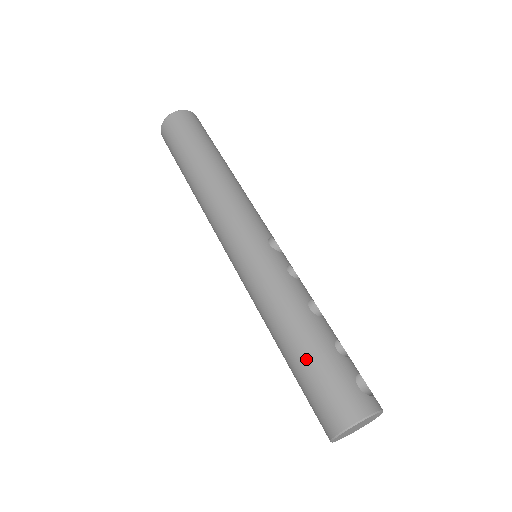
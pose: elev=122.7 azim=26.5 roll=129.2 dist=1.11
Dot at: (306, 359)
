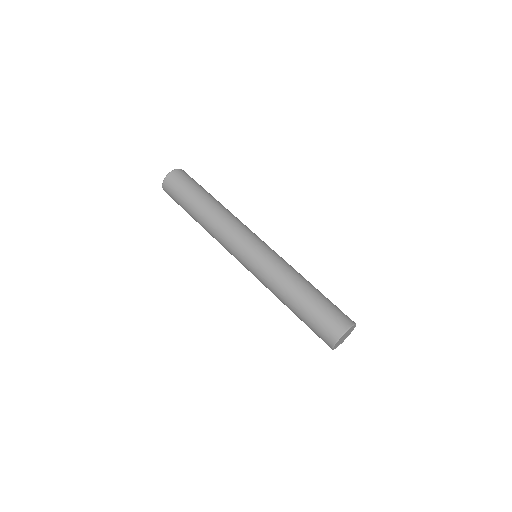
Dot at: (312, 302)
